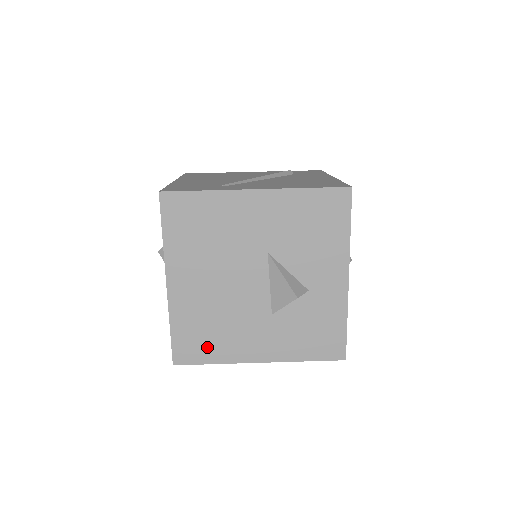
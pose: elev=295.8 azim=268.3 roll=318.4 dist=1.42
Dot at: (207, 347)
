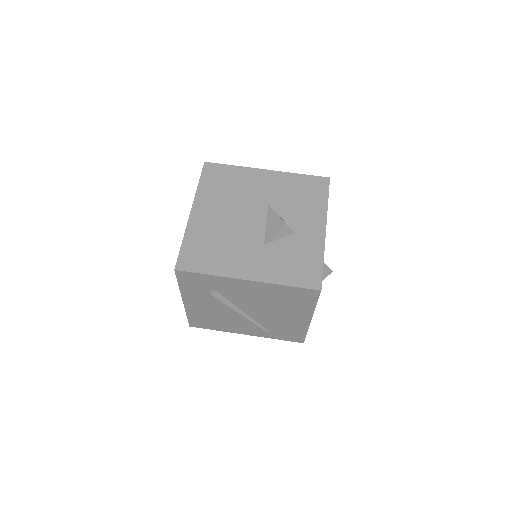
Dot at: (207, 260)
